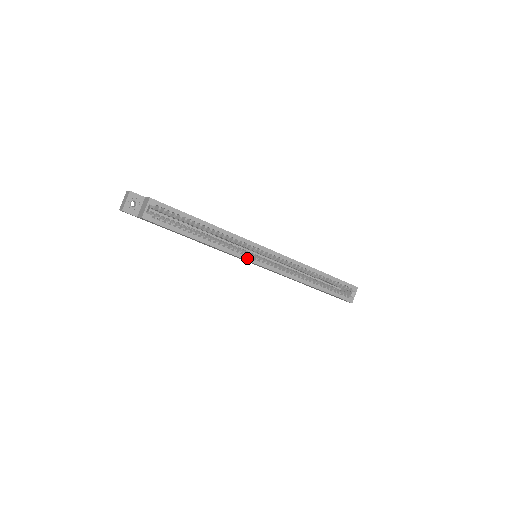
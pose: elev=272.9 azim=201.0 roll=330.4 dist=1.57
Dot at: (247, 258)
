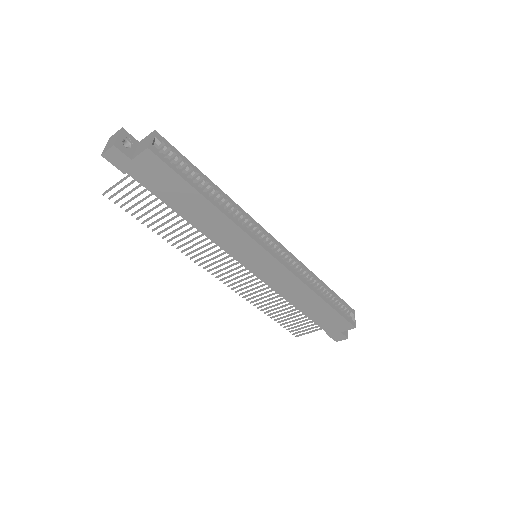
Dot at: (258, 241)
